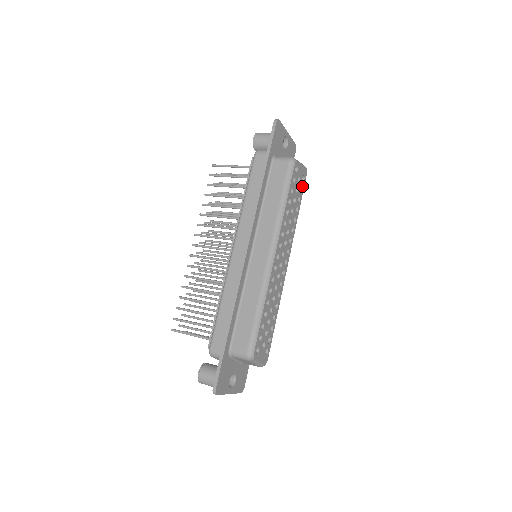
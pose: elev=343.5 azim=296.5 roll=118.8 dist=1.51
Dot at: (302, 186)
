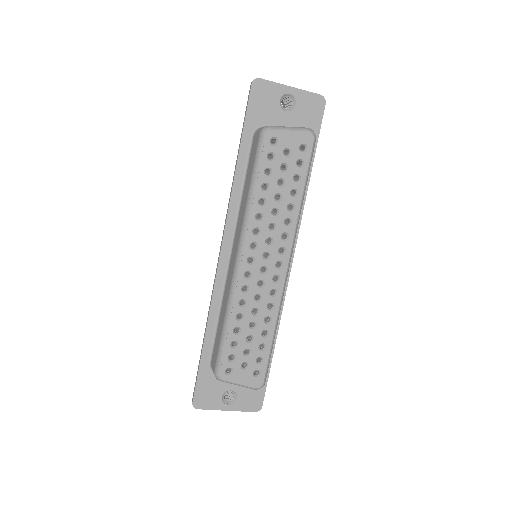
Dot at: (303, 159)
